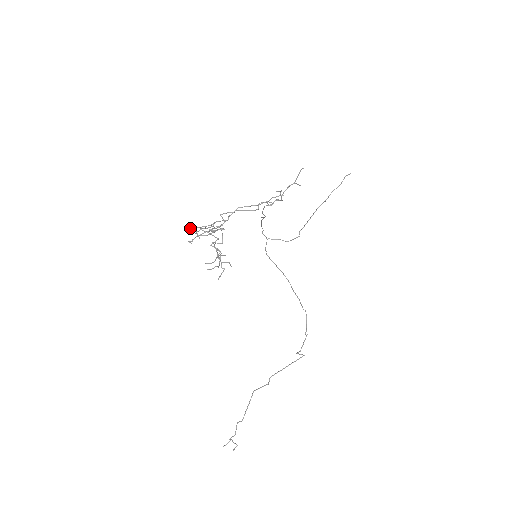
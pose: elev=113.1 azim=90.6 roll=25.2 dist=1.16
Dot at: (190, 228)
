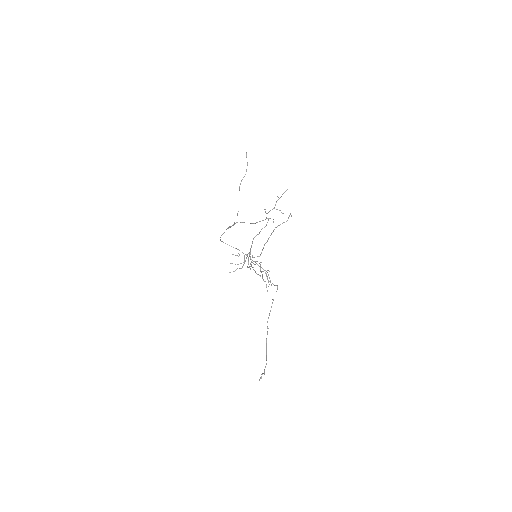
Dot at: (248, 267)
